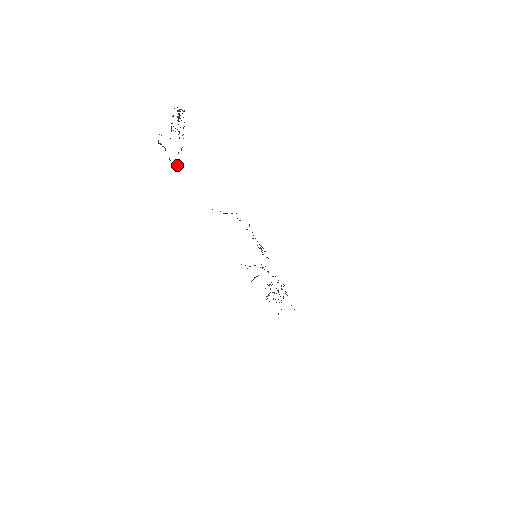
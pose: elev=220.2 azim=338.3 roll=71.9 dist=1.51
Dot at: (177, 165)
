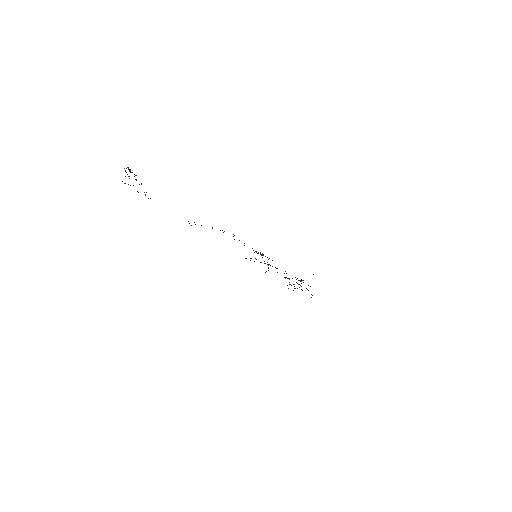
Dot at: occluded
